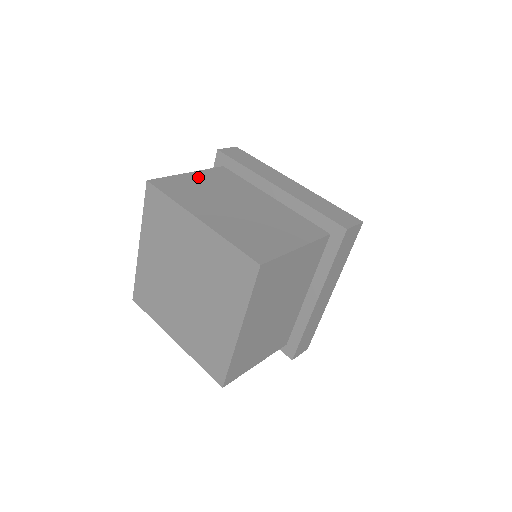
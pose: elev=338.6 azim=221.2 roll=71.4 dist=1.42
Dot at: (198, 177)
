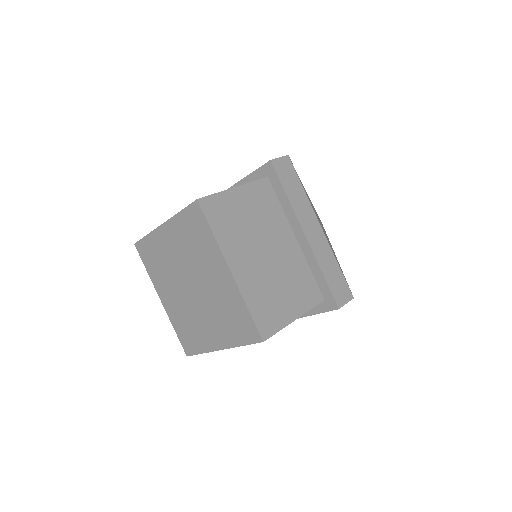
Dot at: (242, 197)
